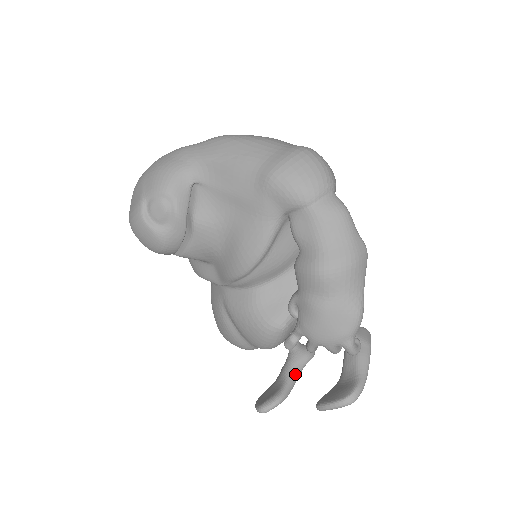
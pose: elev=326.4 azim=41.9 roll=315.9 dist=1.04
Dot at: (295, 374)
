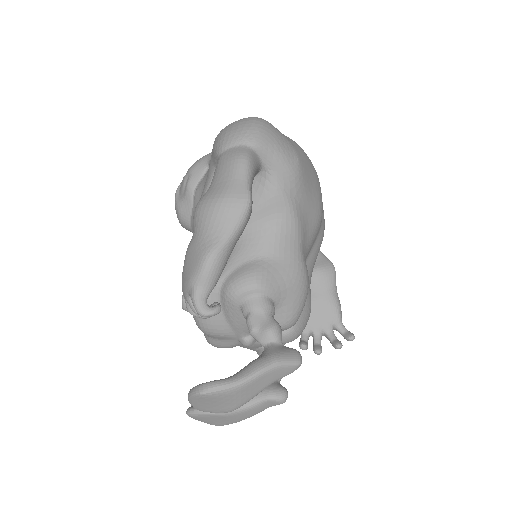
Dot at: occluded
